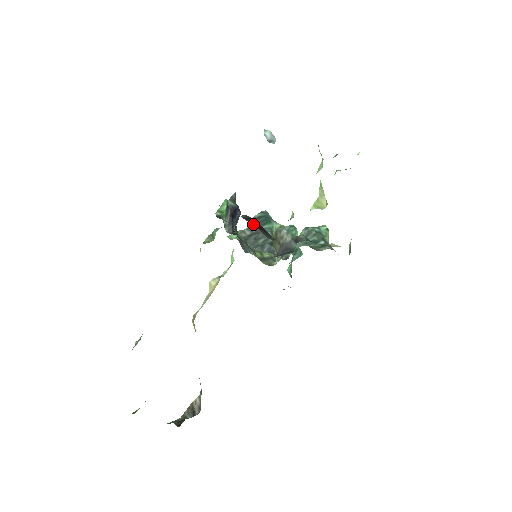
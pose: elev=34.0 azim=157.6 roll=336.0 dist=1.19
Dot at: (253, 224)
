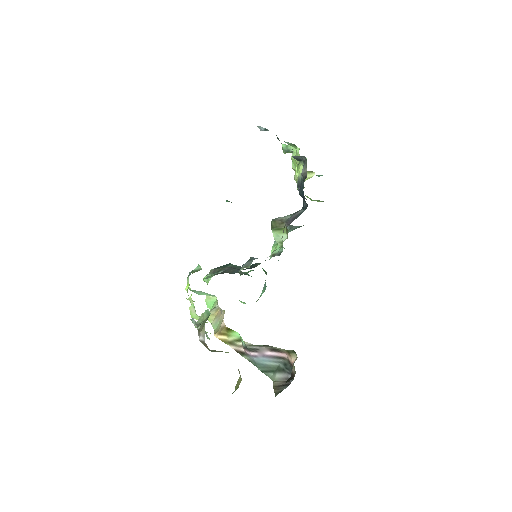
Dot at: occluded
